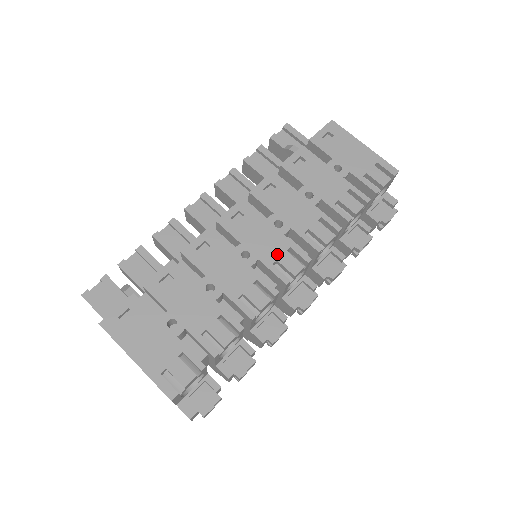
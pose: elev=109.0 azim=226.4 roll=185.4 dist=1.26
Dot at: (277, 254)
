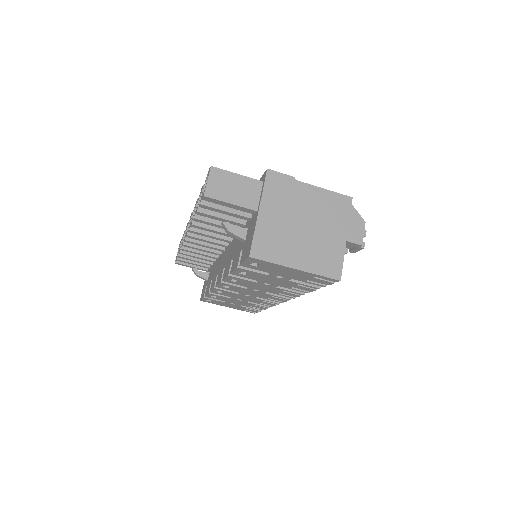
Dot at: (267, 297)
